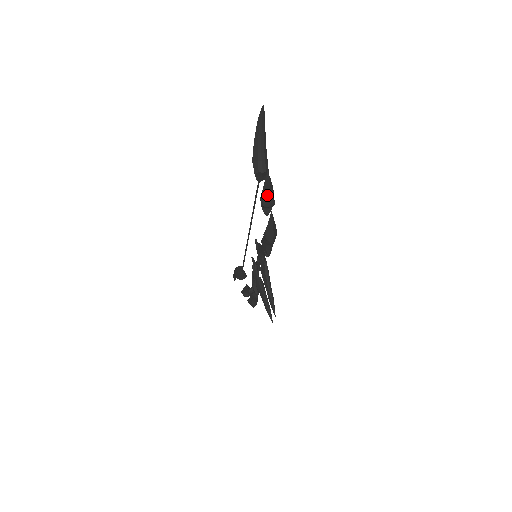
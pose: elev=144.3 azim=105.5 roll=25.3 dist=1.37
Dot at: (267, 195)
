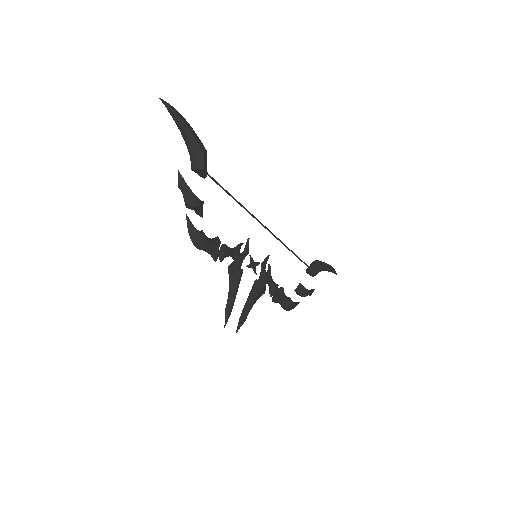
Dot at: (183, 196)
